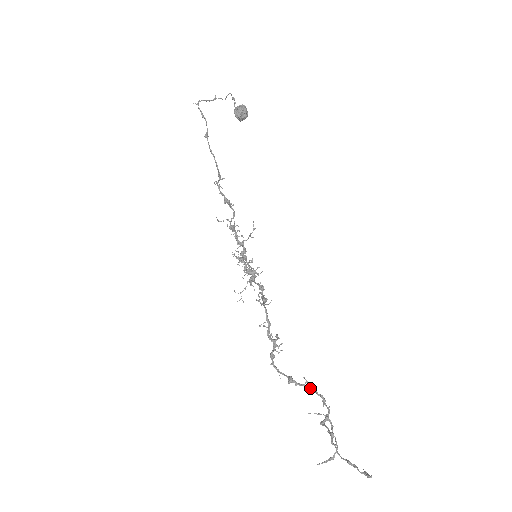
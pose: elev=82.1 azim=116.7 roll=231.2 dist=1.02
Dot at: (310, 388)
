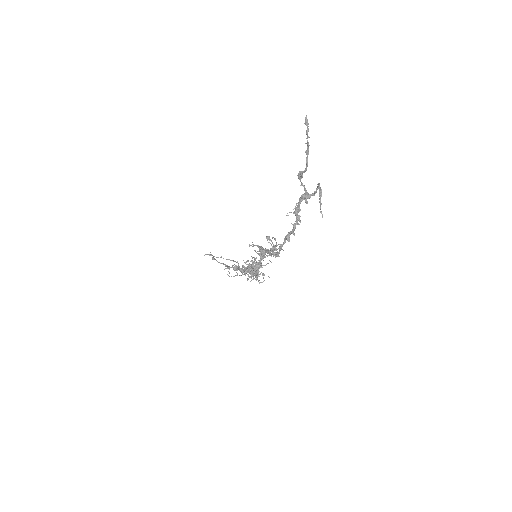
Dot at: (294, 212)
